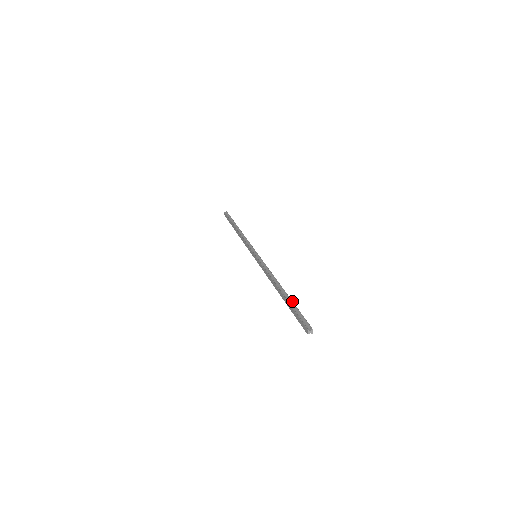
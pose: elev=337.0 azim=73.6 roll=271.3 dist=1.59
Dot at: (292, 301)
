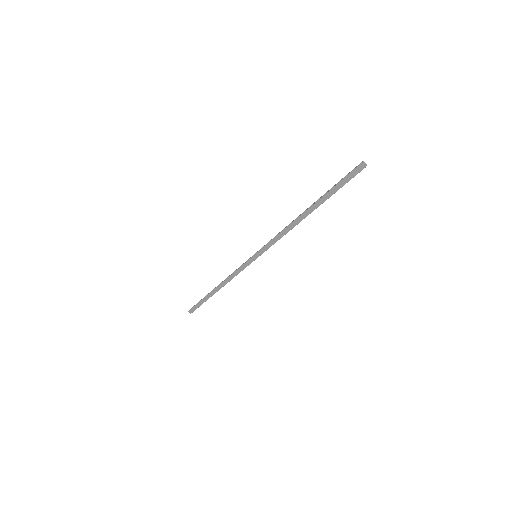
Dot at: (324, 194)
